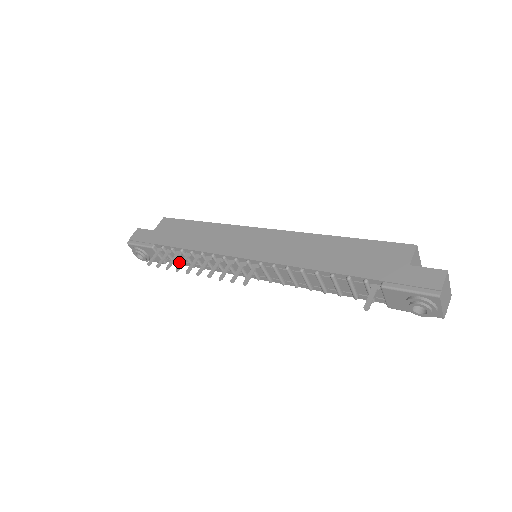
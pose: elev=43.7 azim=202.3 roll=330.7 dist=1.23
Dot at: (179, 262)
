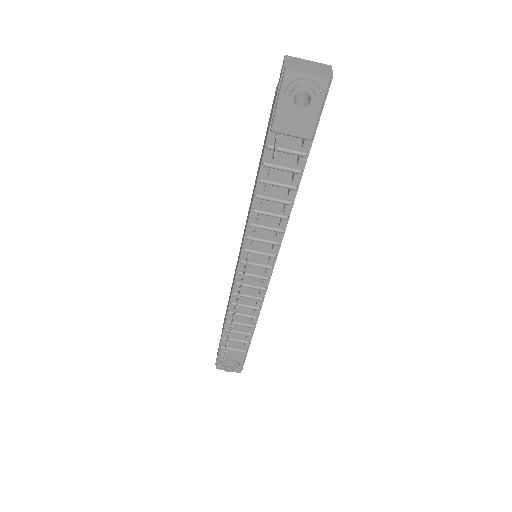
Dot at: (248, 338)
